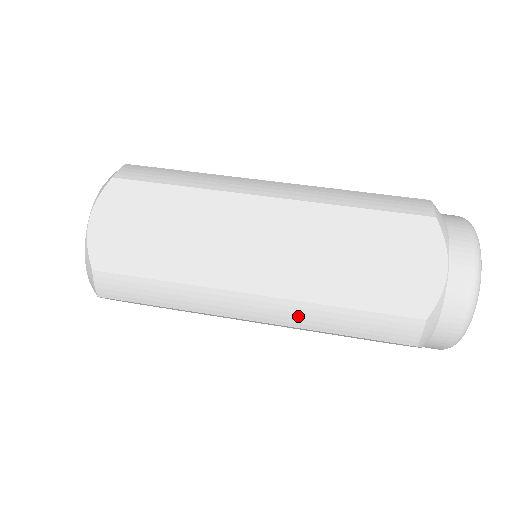
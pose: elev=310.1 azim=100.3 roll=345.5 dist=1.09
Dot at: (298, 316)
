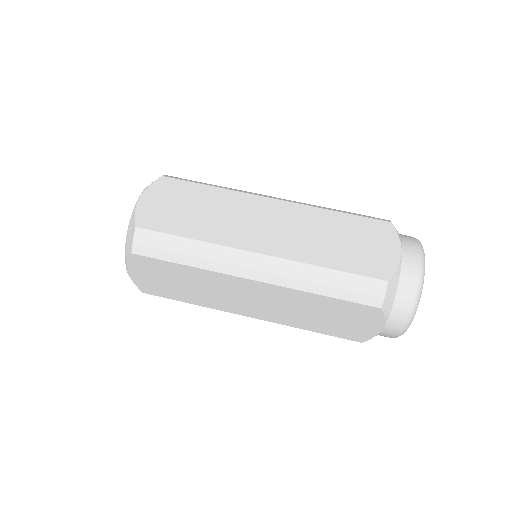
Dot at: (292, 275)
